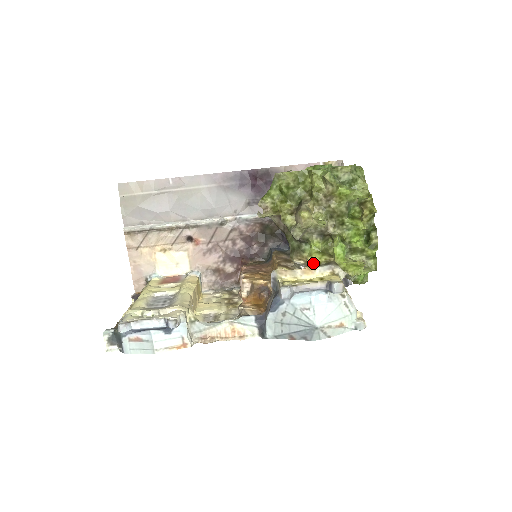
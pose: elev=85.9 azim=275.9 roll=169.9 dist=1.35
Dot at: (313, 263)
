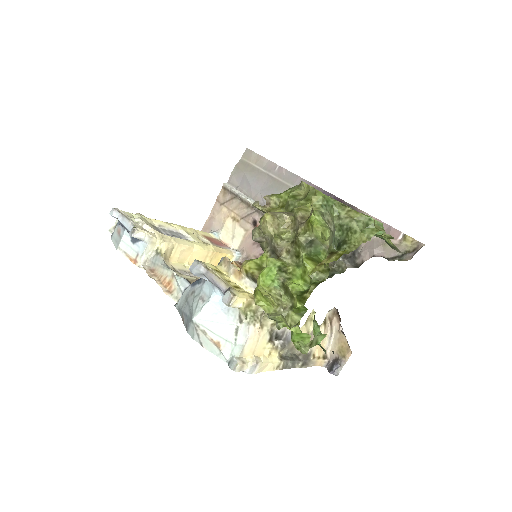
Dot at: (242, 267)
